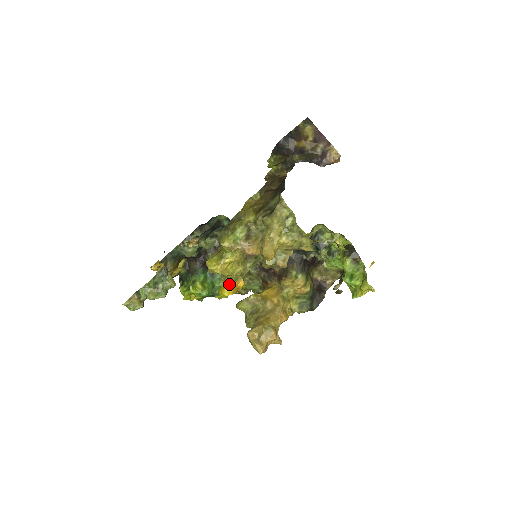
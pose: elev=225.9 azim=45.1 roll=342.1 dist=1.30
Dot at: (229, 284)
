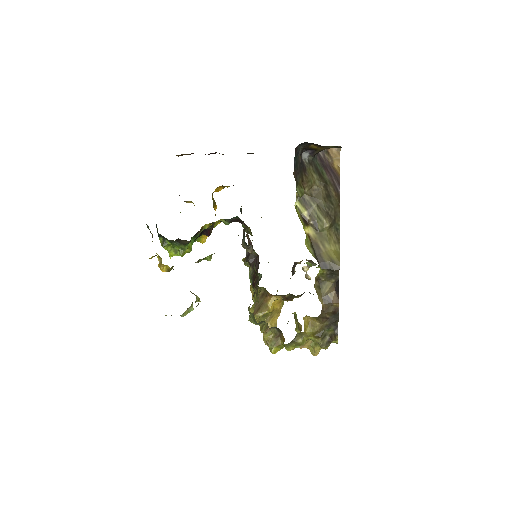
Dot at: occluded
